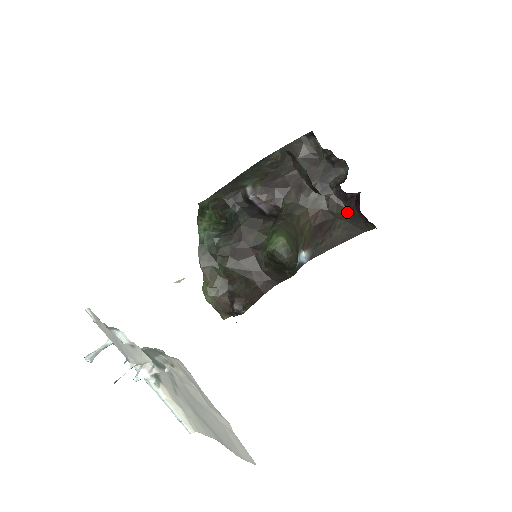
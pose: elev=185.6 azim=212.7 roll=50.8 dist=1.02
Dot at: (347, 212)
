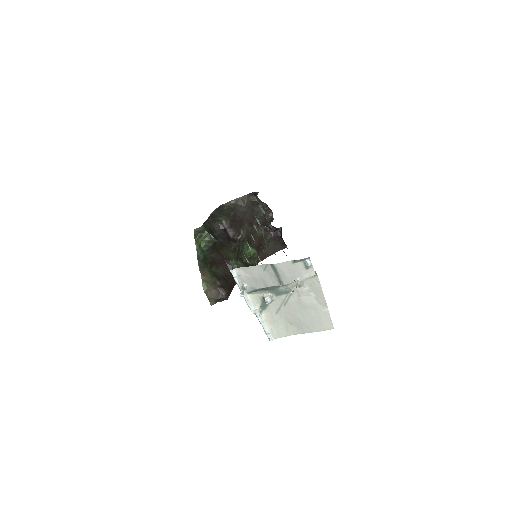
Dot at: (273, 239)
